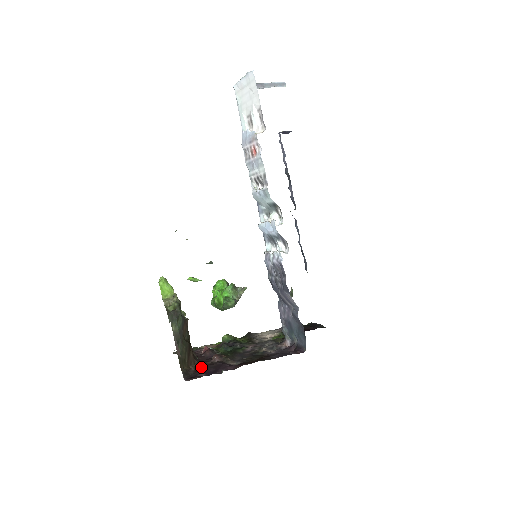
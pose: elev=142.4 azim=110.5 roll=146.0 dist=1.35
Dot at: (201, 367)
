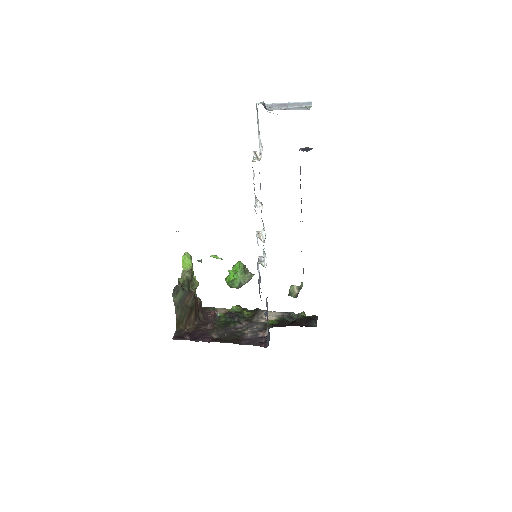
Dot at: (193, 330)
